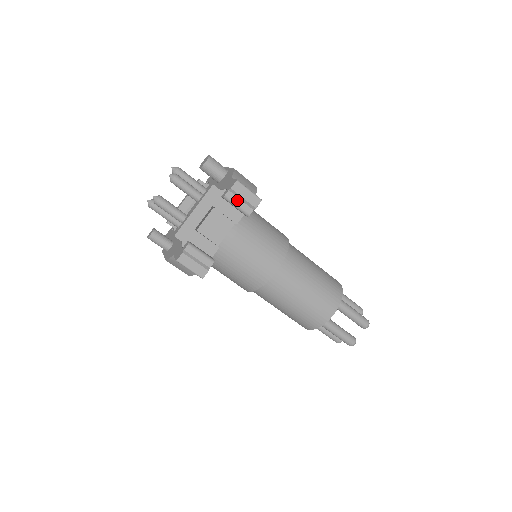
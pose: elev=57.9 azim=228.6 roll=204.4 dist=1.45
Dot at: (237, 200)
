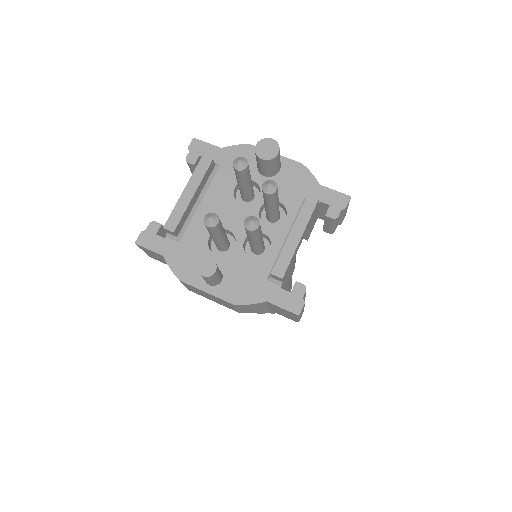
Dot at: (338, 219)
